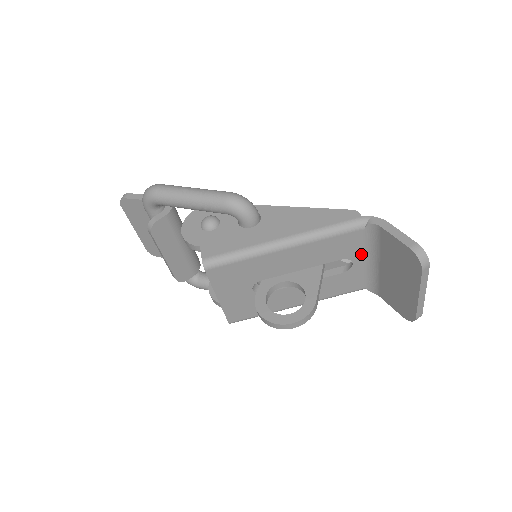
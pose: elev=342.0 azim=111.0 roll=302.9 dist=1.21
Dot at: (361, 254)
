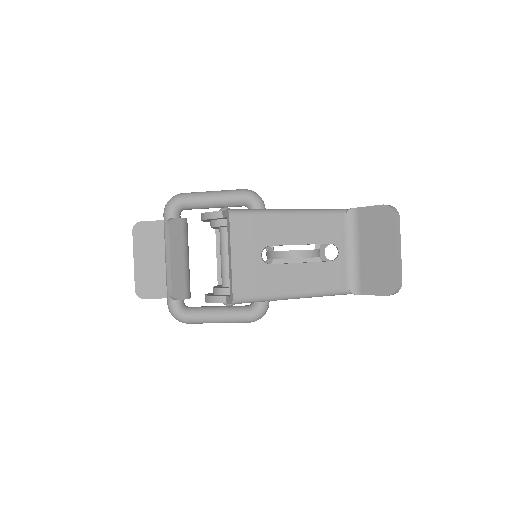
Dot at: (344, 243)
